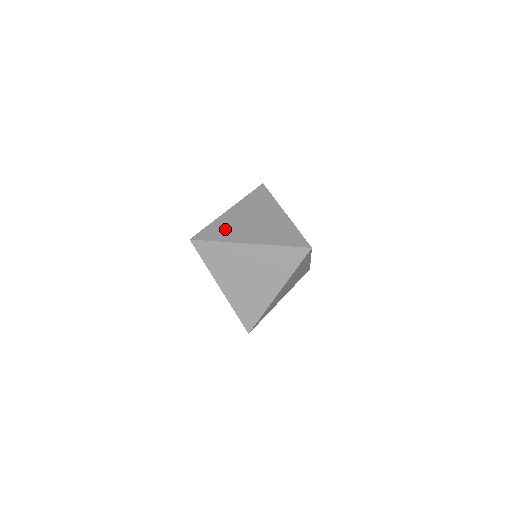
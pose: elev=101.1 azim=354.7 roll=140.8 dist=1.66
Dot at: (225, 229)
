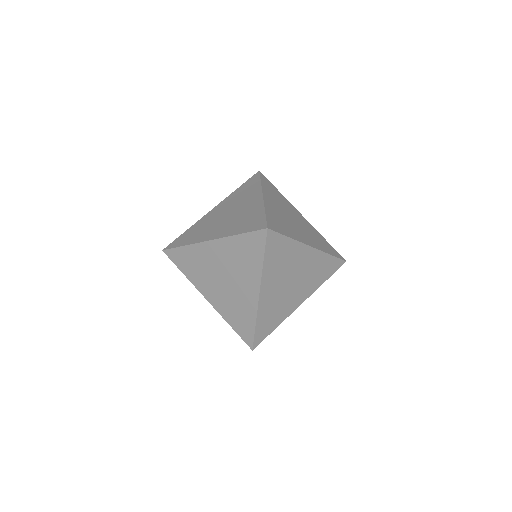
Dot at: (282, 222)
